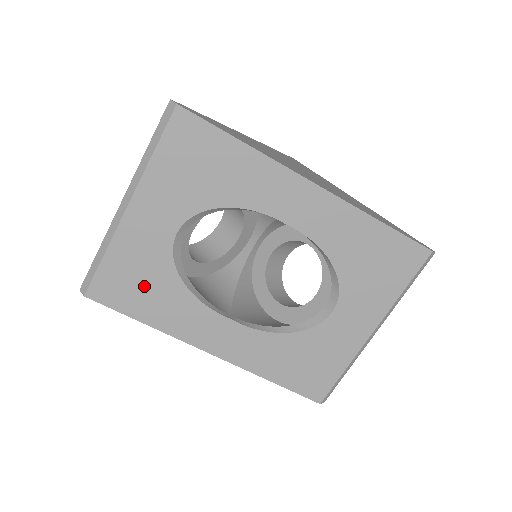
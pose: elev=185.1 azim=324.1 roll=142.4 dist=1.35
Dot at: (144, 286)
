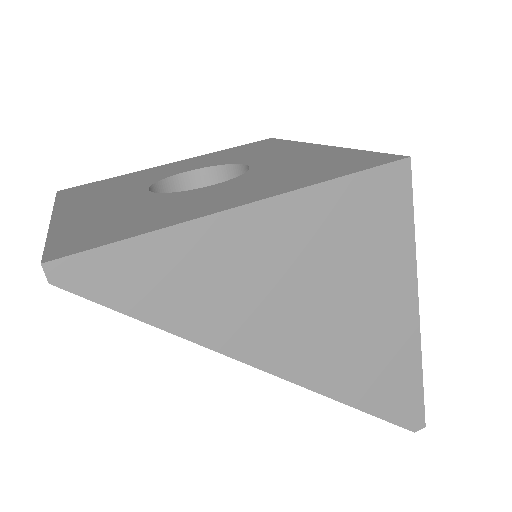
Dot at: occluded
